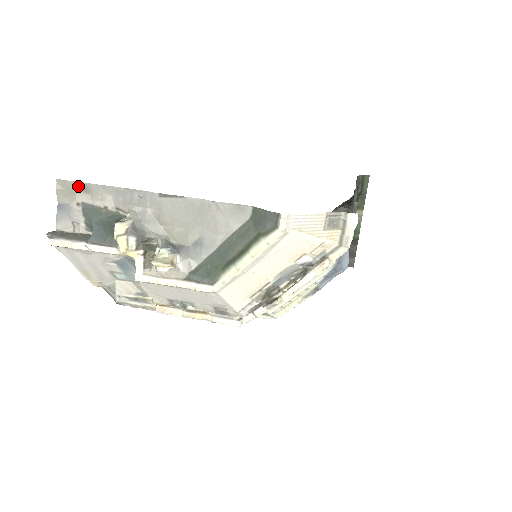
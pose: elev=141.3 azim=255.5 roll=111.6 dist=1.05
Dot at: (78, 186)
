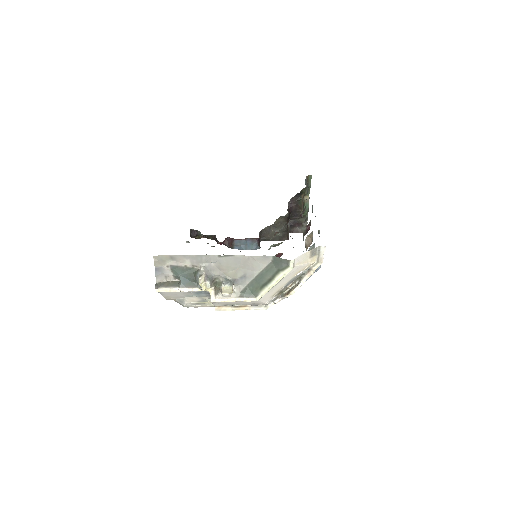
Dot at: (167, 257)
